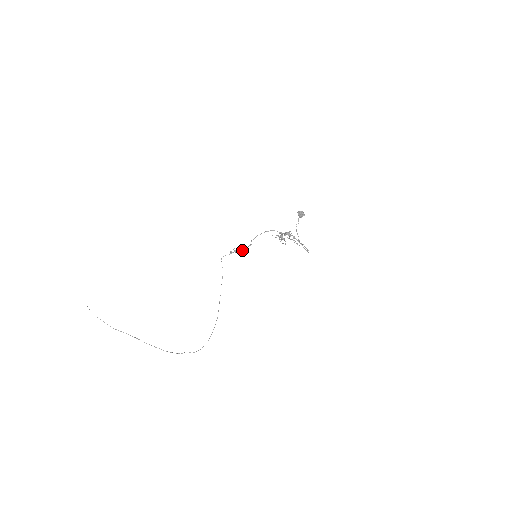
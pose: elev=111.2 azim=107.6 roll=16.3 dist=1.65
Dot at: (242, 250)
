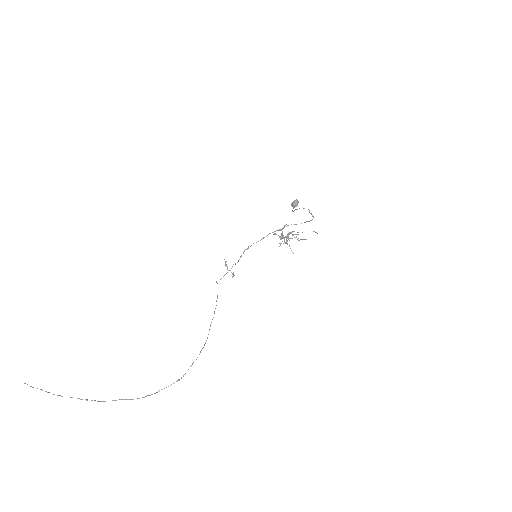
Dot at: (239, 259)
